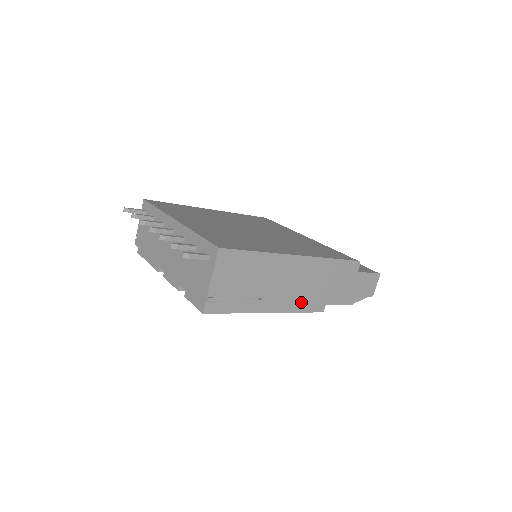
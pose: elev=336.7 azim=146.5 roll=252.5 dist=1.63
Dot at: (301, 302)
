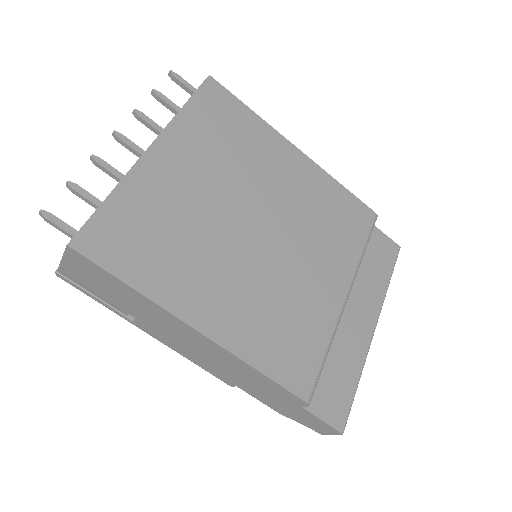
Dot at: (198, 359)
